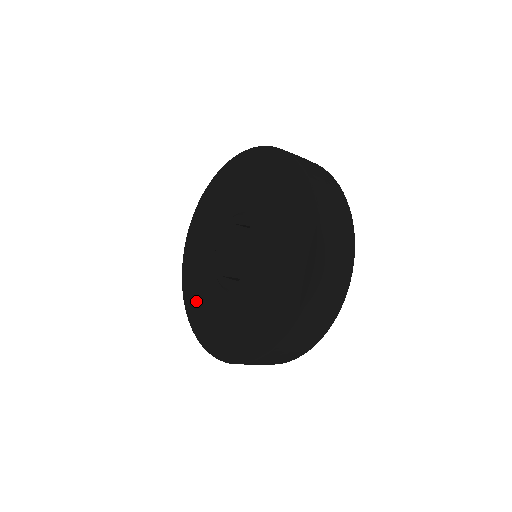
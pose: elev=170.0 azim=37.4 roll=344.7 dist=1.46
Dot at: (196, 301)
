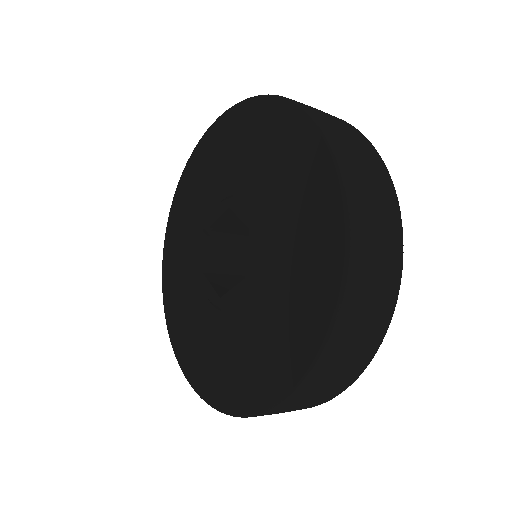
Dot at: (173, 280)
